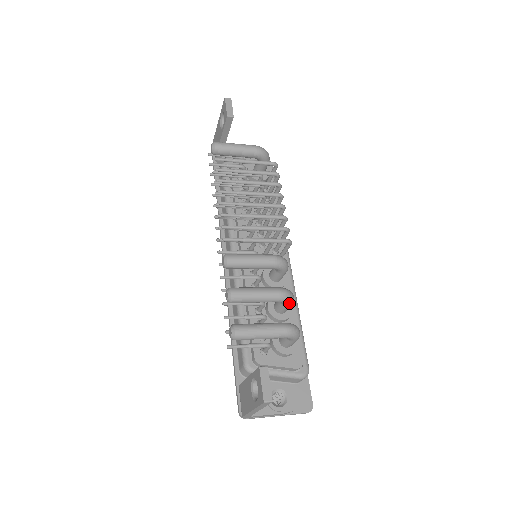
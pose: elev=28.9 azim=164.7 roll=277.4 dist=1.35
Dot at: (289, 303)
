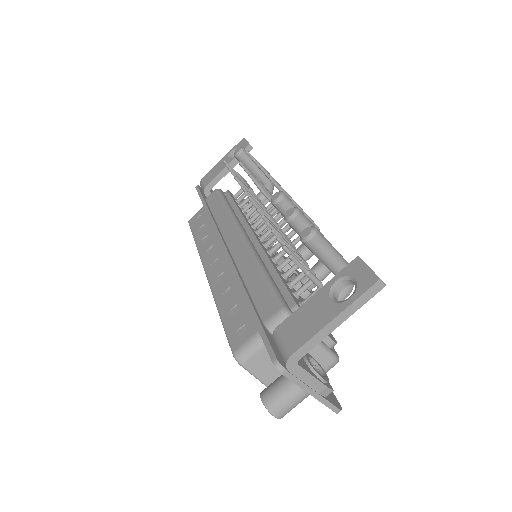
Dot at: occluded
